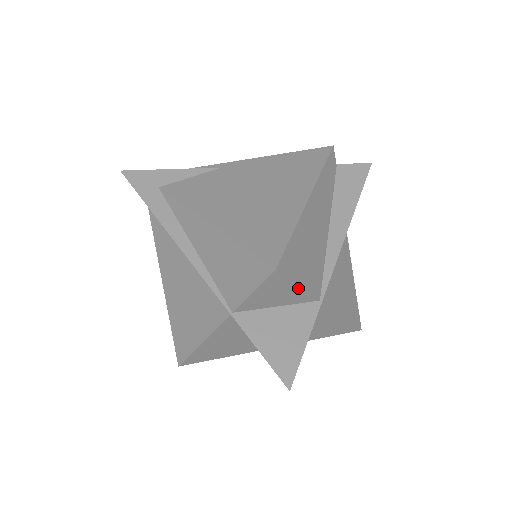
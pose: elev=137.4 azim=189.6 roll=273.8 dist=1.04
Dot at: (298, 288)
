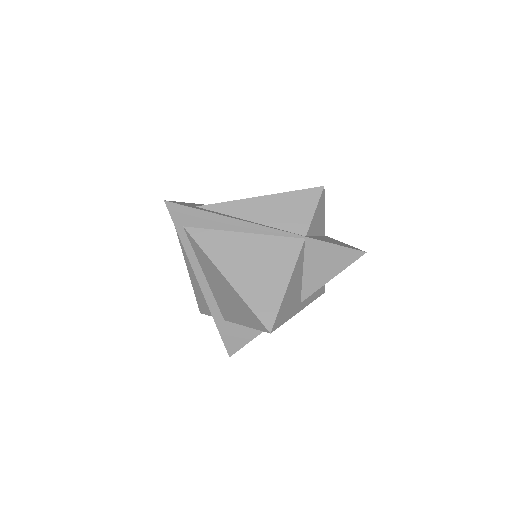
Dot at: (324, 214)
